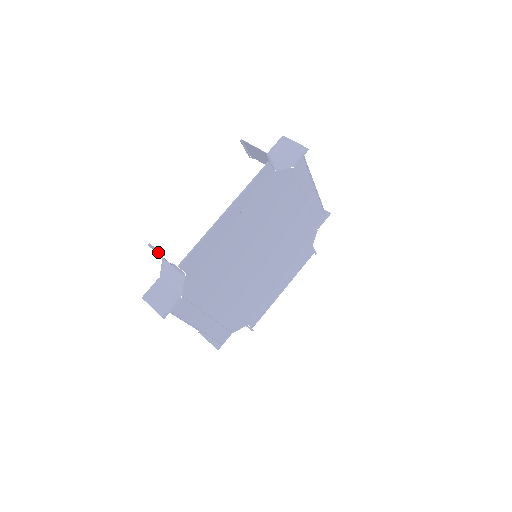
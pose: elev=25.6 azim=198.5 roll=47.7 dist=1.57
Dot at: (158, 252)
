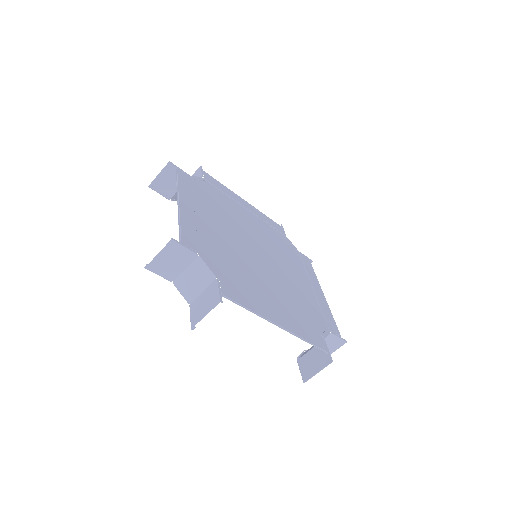
Dot at: (163, 277)
